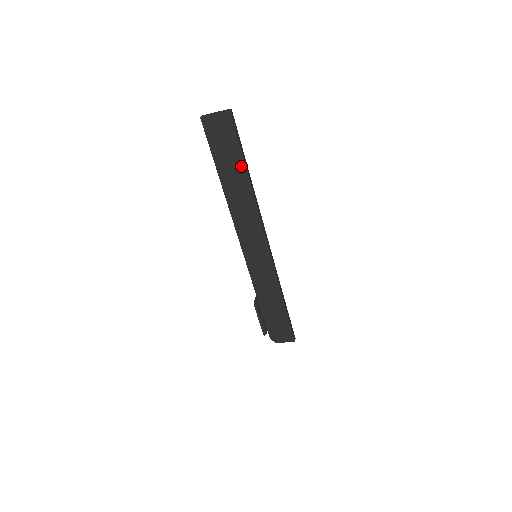
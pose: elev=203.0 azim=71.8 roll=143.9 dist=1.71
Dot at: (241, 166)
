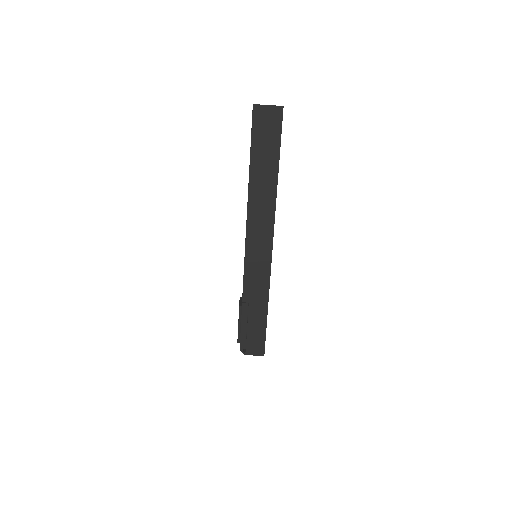
Dot at: (275, 161)
